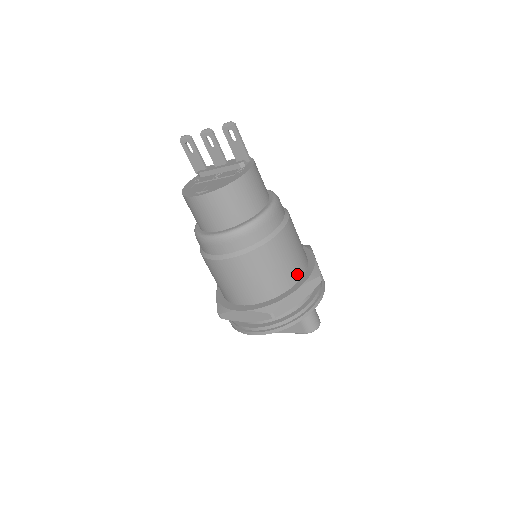
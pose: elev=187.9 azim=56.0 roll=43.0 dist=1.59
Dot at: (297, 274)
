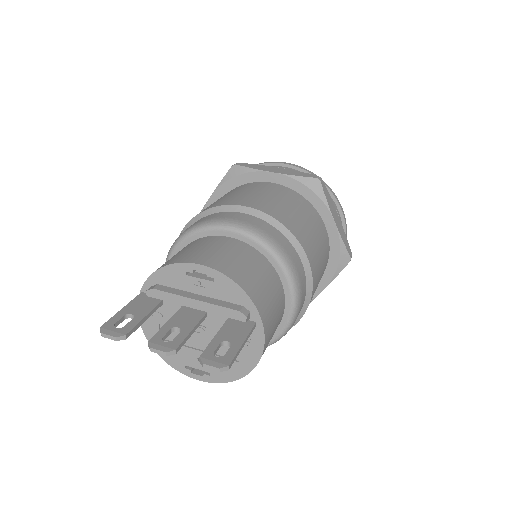
Dot at: occluded
